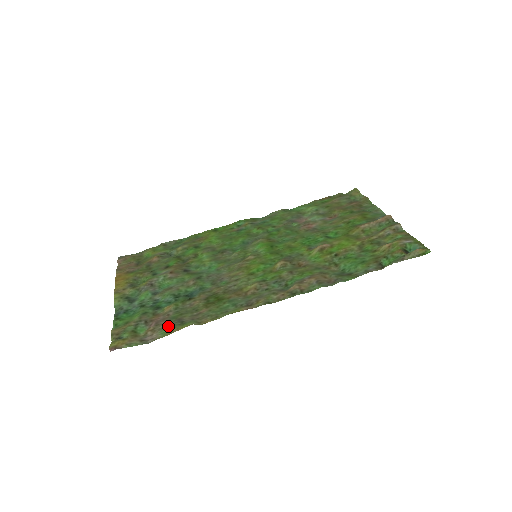
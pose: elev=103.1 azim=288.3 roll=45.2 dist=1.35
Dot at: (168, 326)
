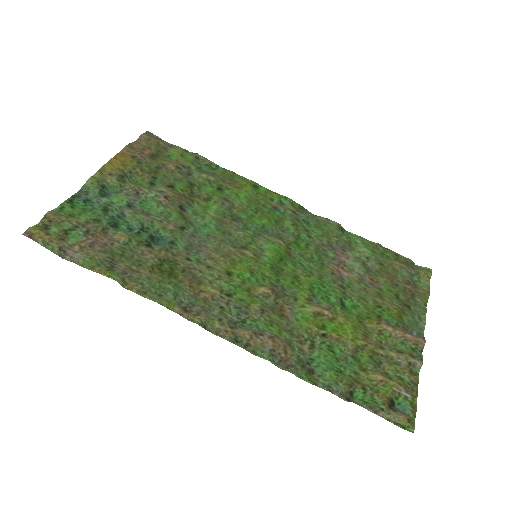
Dot at: (97, 258)
